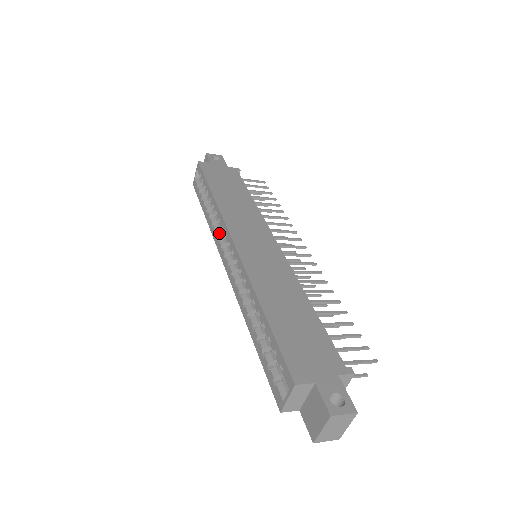
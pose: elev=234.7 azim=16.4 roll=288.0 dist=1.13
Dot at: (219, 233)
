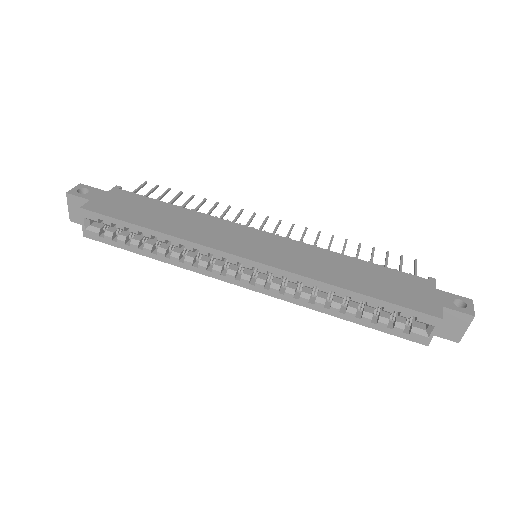
Dot at: (202, 263)
